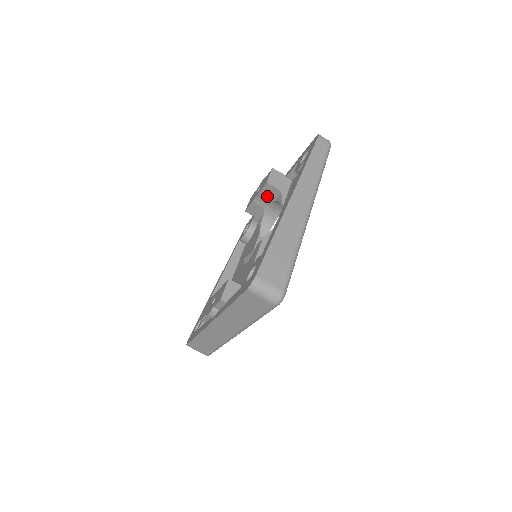
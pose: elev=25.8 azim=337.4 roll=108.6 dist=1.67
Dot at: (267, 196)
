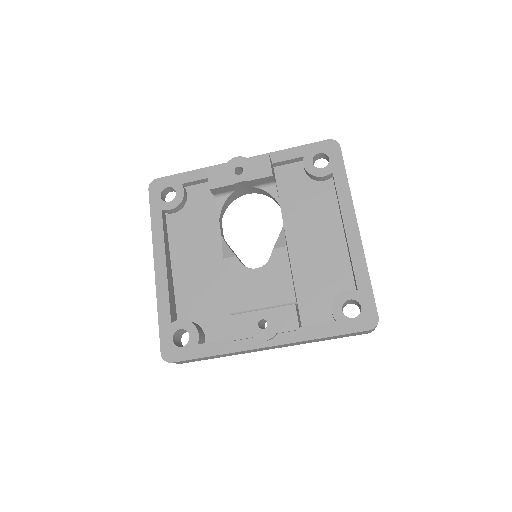
Dot at: (255, 183)
